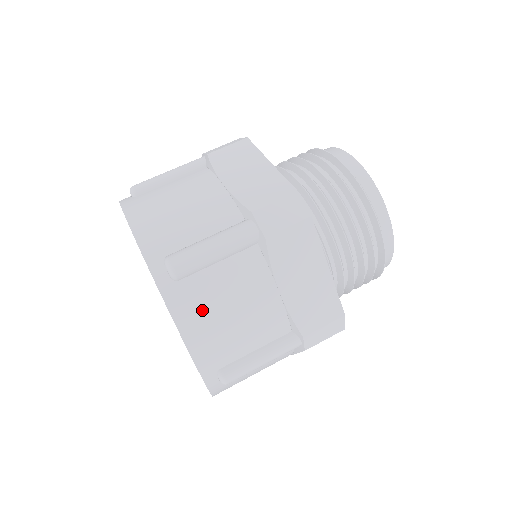
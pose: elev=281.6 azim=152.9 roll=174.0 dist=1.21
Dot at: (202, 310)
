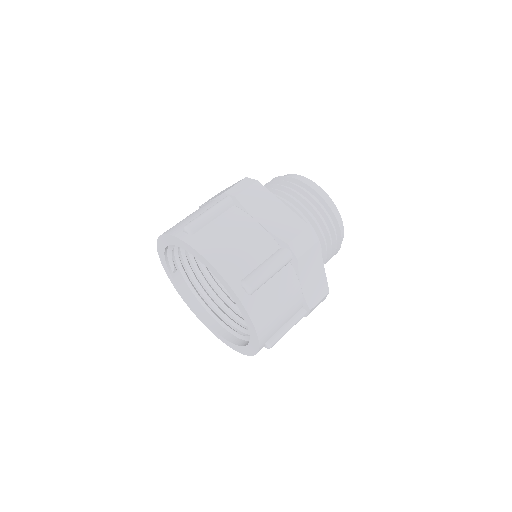
Dot at: (213, 242)
